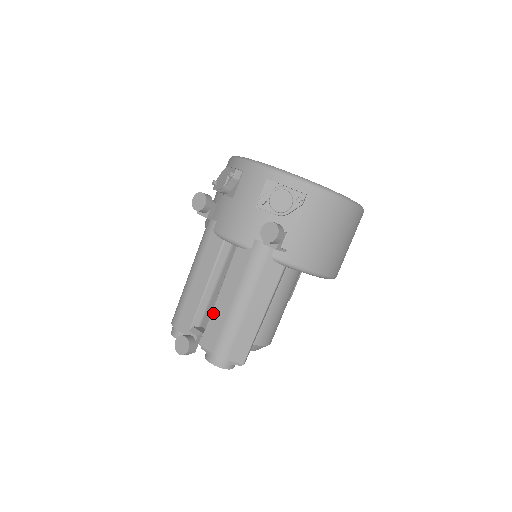
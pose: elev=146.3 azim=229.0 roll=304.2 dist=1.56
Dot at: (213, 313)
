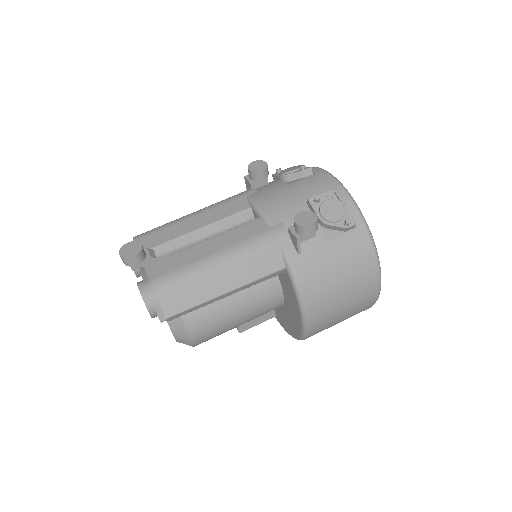
Dot at: (185, 250)
